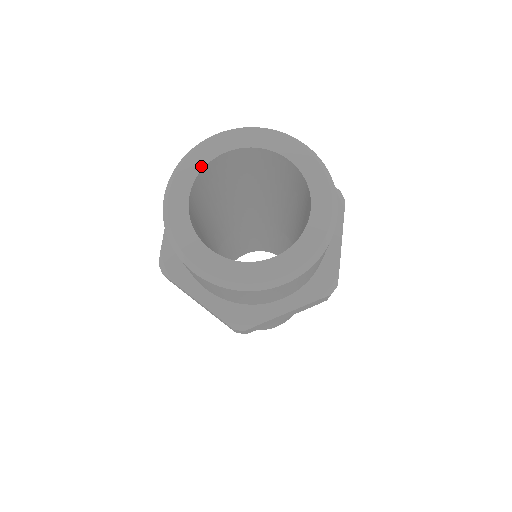
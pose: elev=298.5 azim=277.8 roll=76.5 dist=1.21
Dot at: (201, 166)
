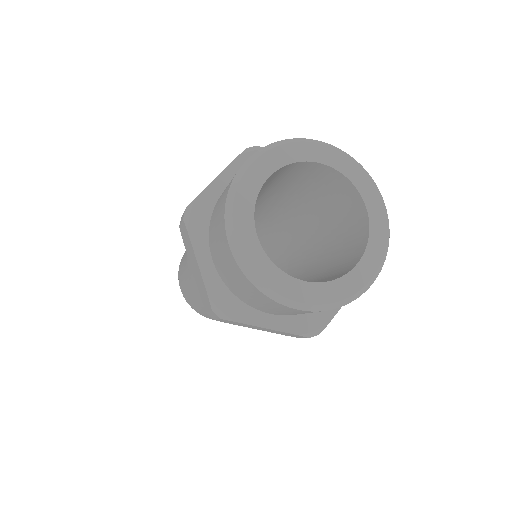
Dot at: (253, 201)
